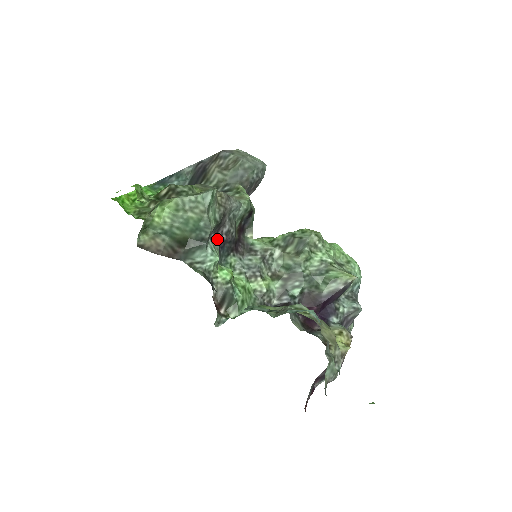
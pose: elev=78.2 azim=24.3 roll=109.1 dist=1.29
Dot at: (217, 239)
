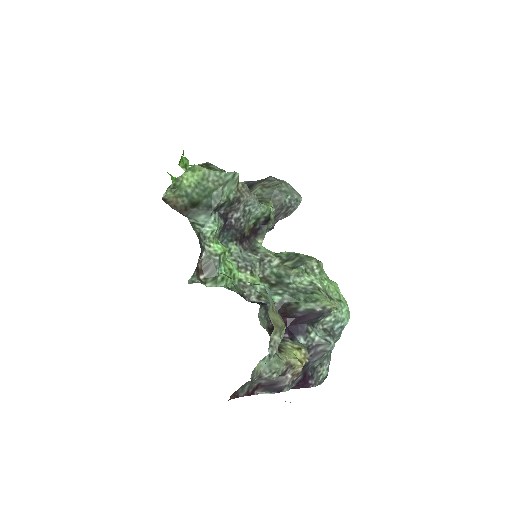
Dot at: (225, 218)
